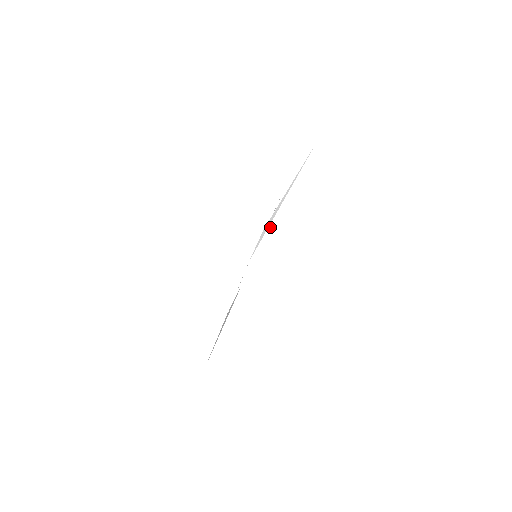
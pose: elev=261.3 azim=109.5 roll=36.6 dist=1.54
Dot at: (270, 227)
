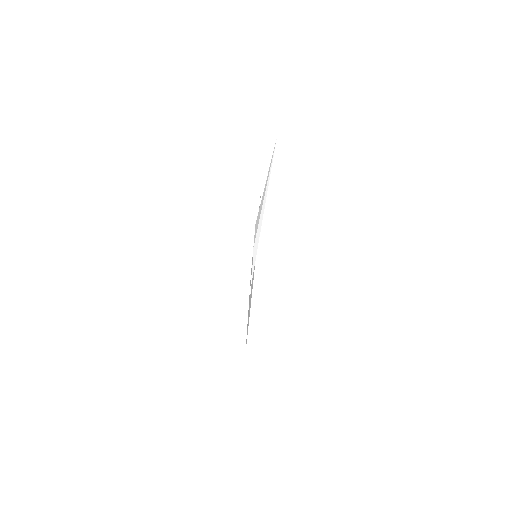
Dot at: (261, 217)
